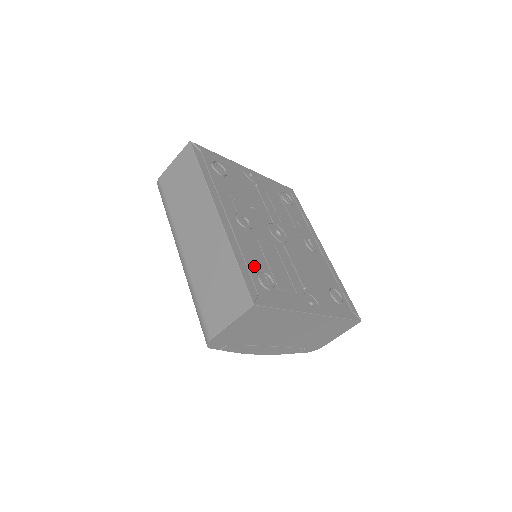
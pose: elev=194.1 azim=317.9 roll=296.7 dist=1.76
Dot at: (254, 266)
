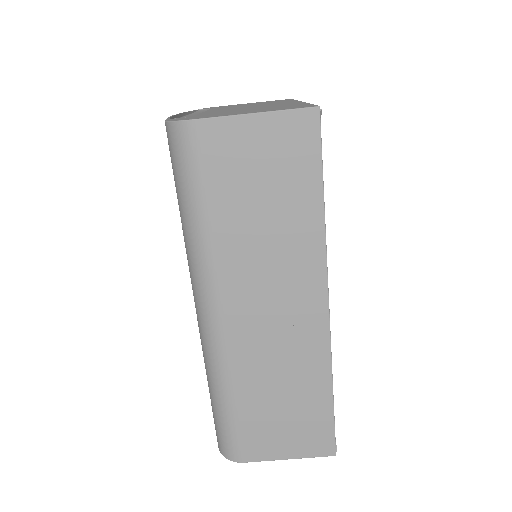
Dot at: occluded
